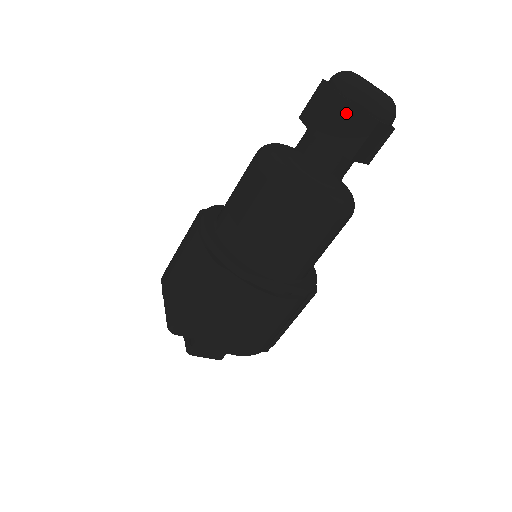
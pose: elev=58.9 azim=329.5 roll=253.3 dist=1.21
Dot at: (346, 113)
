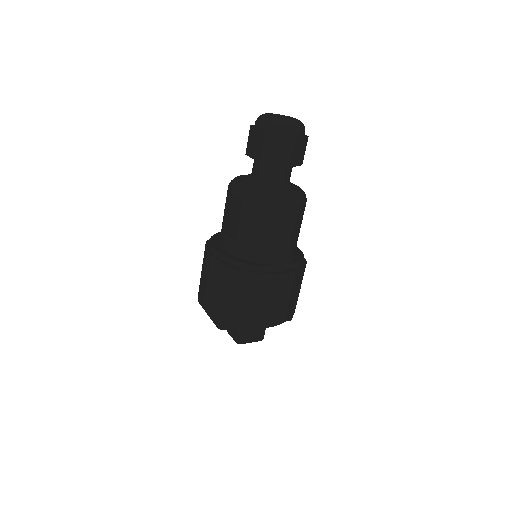
Dot at: (273, 141)
